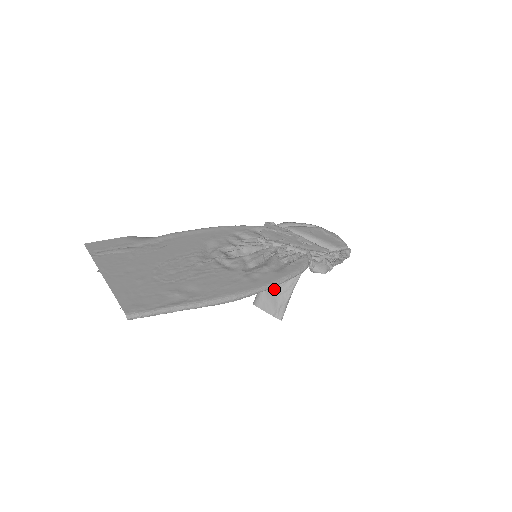
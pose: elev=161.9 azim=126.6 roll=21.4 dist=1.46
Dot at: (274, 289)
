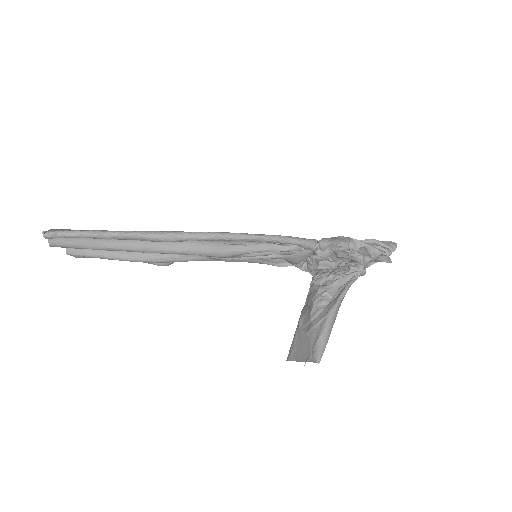
Dot at: (307, 327)
